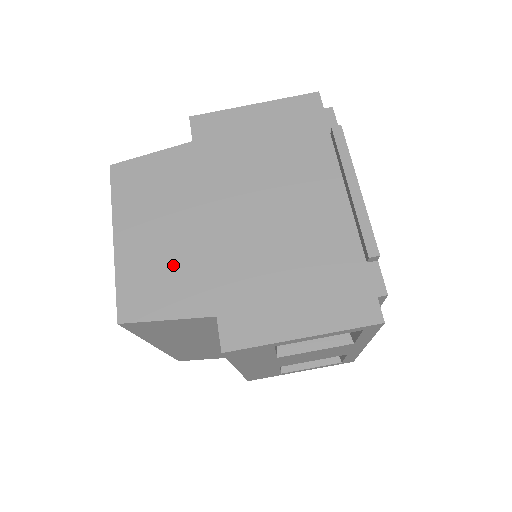
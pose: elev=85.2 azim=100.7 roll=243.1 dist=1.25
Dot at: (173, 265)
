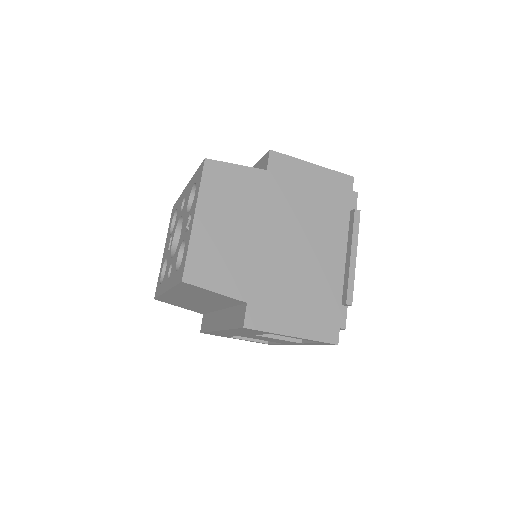
Dot at: (229, 256)
